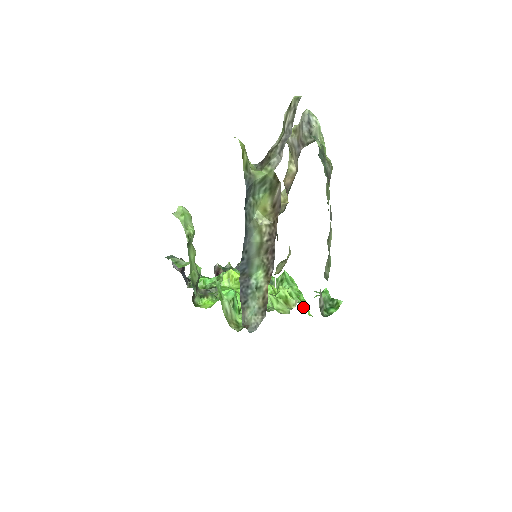
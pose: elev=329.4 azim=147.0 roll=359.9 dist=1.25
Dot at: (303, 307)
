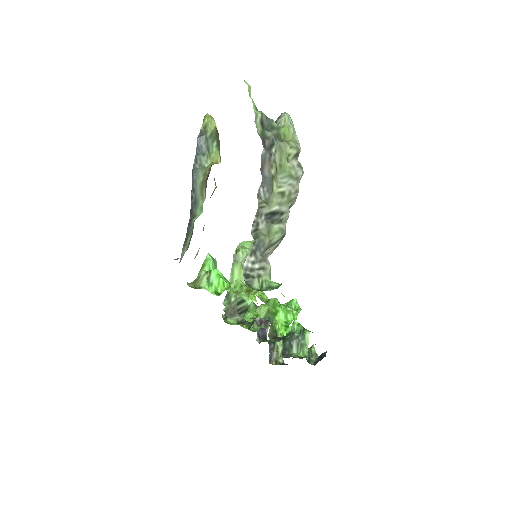
Dot at: (275, 318)
